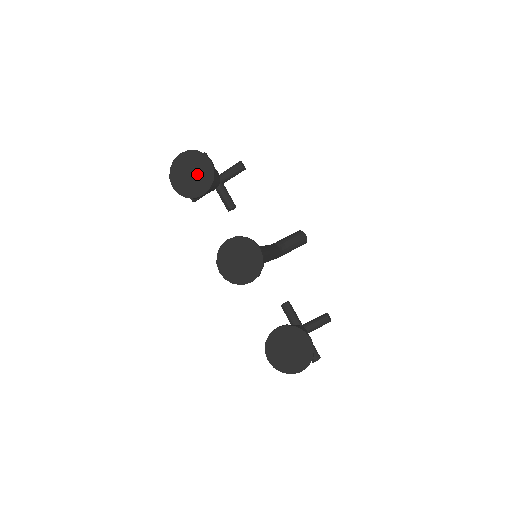
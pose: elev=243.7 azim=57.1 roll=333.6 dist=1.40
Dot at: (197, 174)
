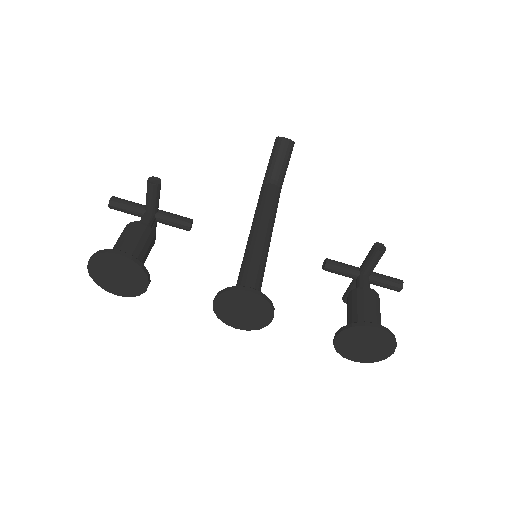
Dot at: (122, 273)
